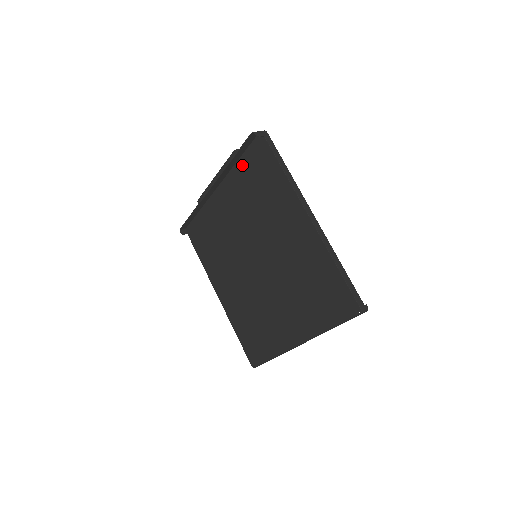
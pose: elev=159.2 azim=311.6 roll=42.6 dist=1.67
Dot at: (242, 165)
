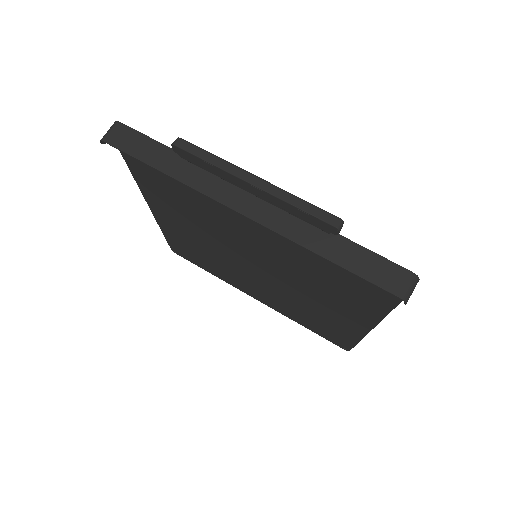
Dot at: occluded
